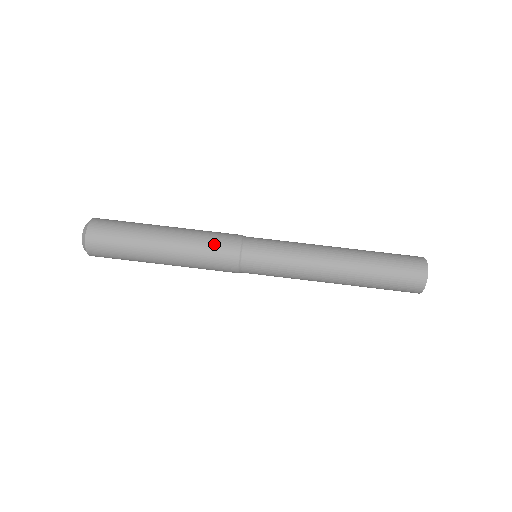
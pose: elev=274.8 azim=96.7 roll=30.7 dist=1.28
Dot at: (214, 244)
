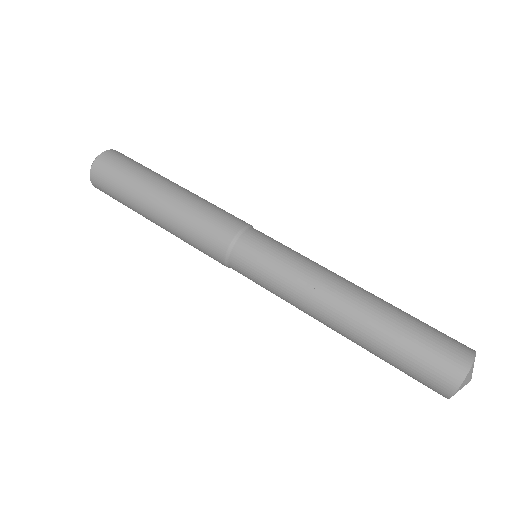
Dot at: (210, 219)
